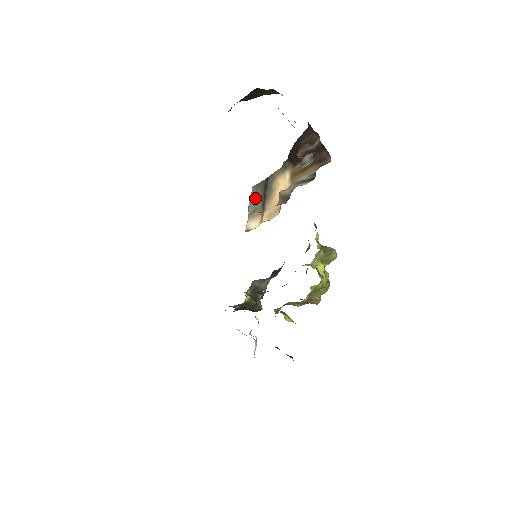
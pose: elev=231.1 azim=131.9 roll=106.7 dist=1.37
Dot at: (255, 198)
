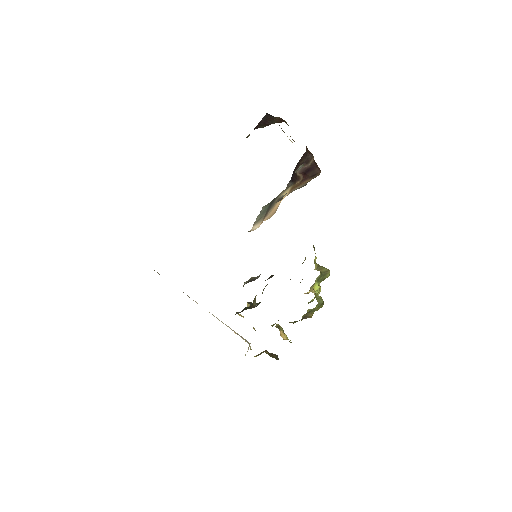
Dot at: (263, 212)
